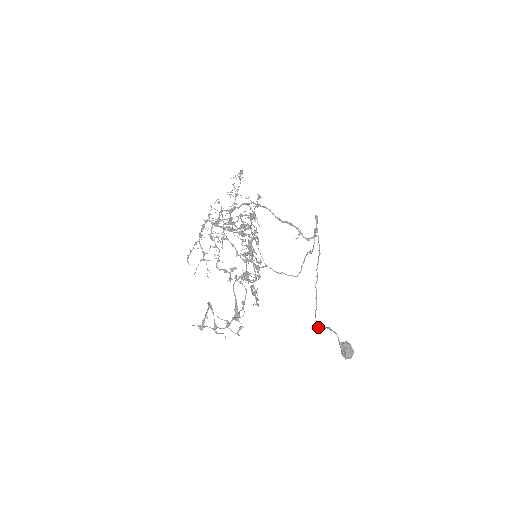
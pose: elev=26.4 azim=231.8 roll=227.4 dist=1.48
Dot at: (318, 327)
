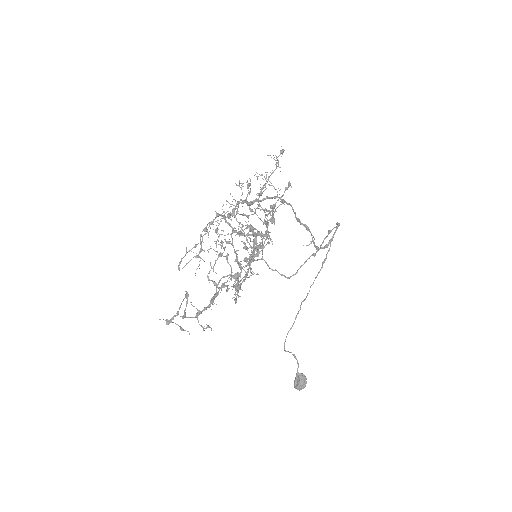
Dot at: (284, 346)
